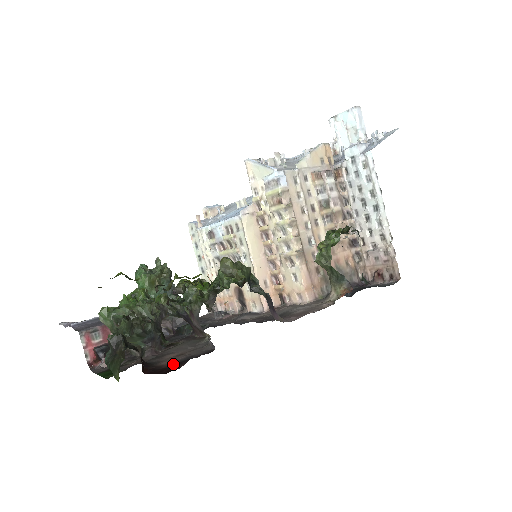
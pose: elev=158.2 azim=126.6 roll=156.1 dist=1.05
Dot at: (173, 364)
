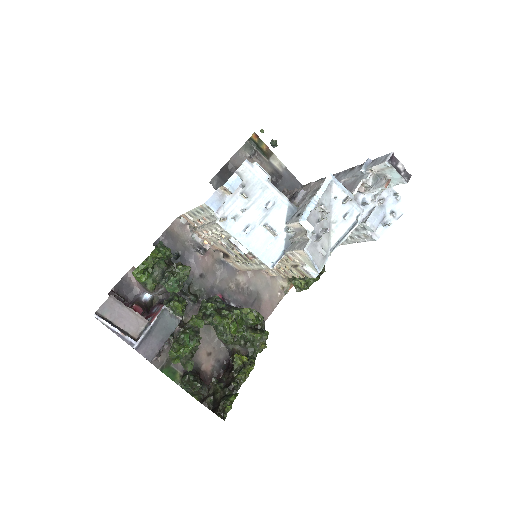
Dot at: (213, 373)
